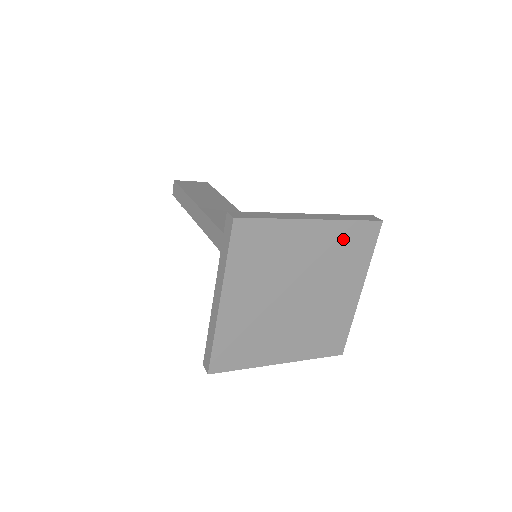
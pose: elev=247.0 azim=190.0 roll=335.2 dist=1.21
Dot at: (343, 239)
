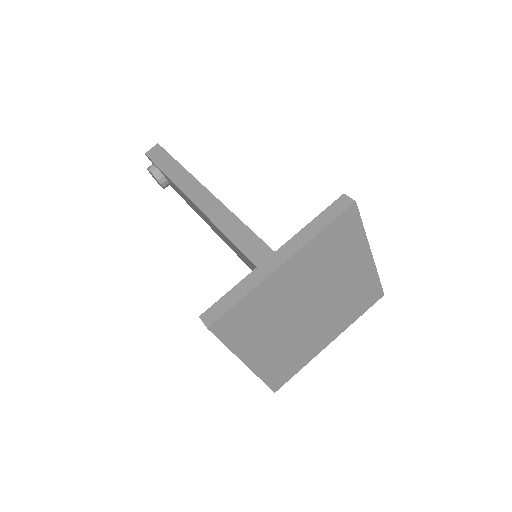
Dot at: (364, 287)
